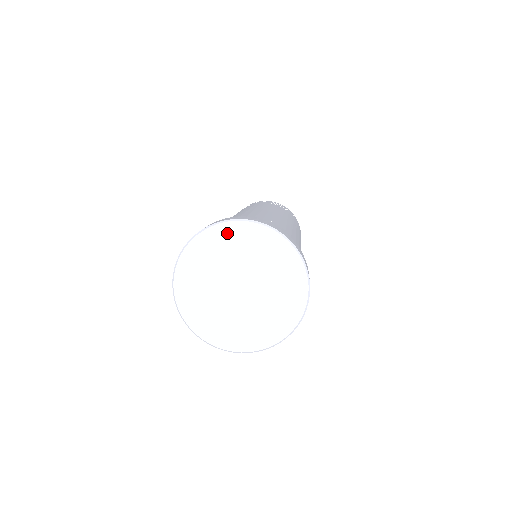
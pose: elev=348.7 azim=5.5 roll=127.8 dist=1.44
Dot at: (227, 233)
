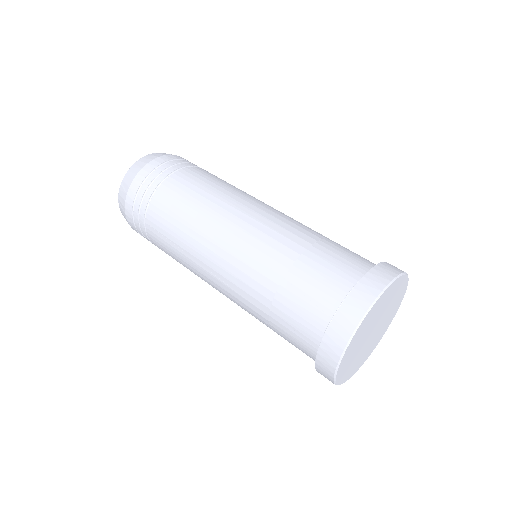
Dot at: (388, 292)
